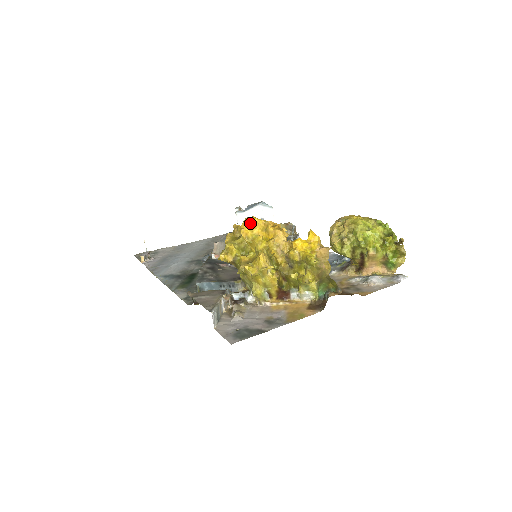
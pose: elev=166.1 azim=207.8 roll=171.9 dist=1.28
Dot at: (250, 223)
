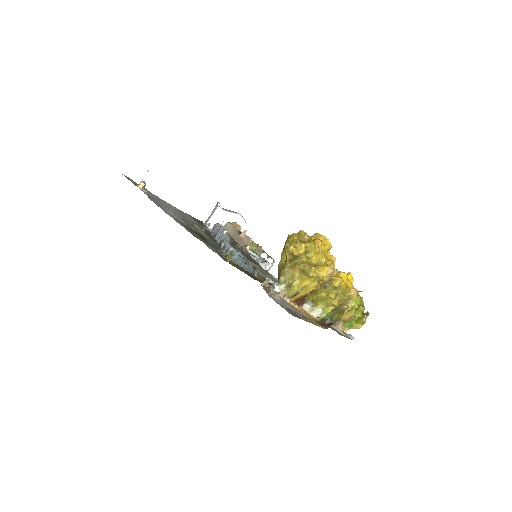
Dot at: (324, 239)
